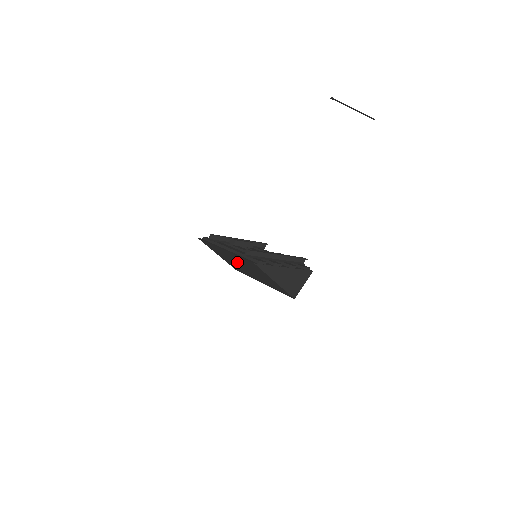
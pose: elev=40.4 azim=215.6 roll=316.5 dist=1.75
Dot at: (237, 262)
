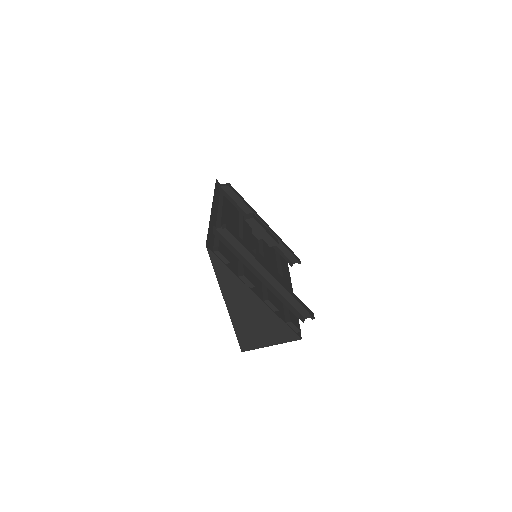
Dot at: occluded
